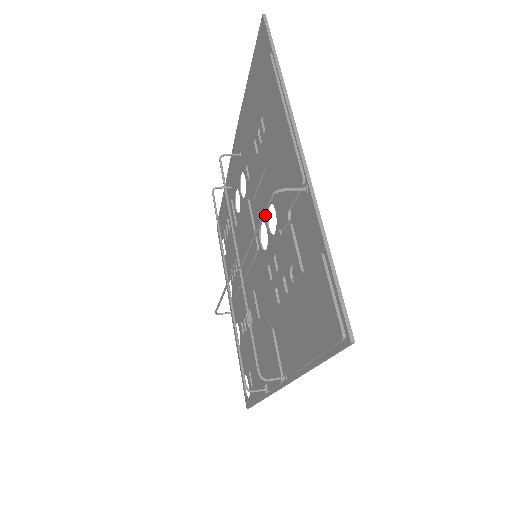
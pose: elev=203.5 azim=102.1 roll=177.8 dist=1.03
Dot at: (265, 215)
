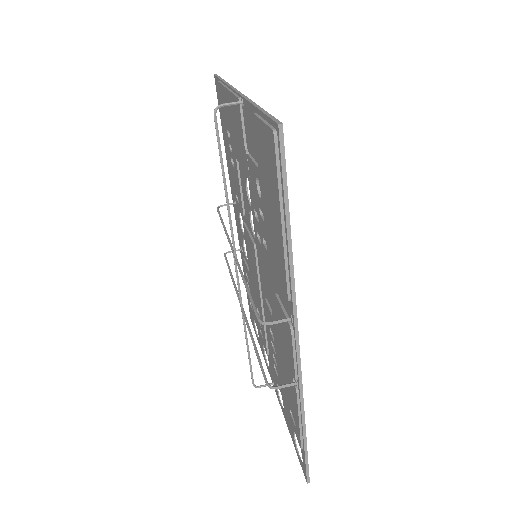
Dot at: occluded
